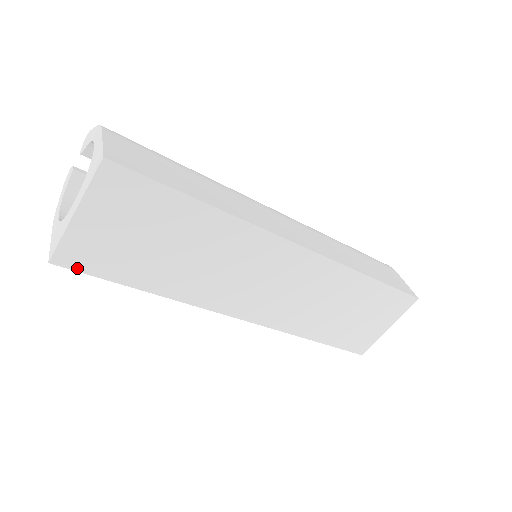
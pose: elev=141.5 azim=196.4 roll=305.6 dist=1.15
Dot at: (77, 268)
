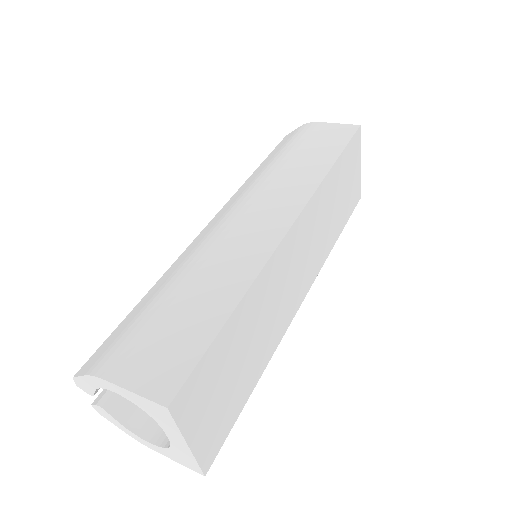
Dot at: (218, 449)
